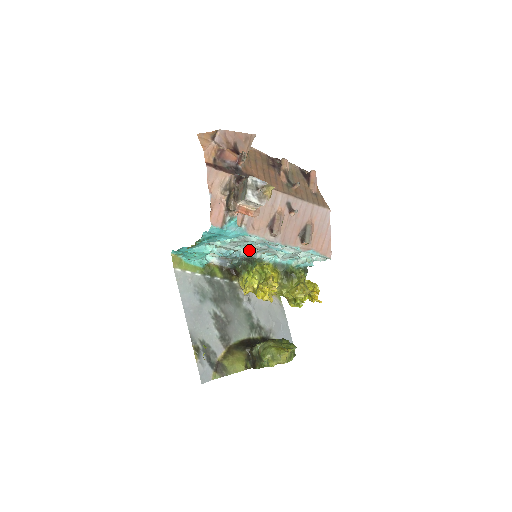
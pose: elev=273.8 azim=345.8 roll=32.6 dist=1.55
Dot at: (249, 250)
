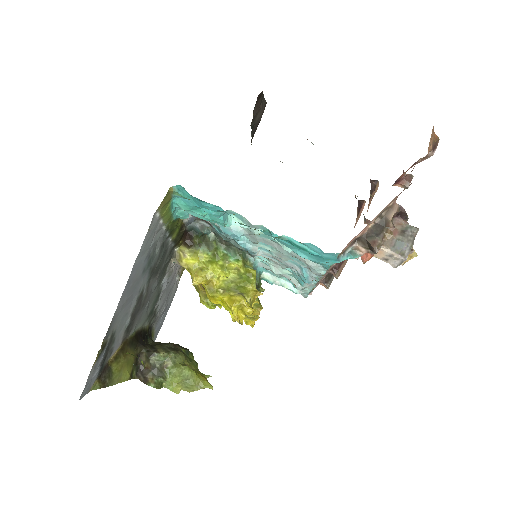
Dot at: (259, 247)
